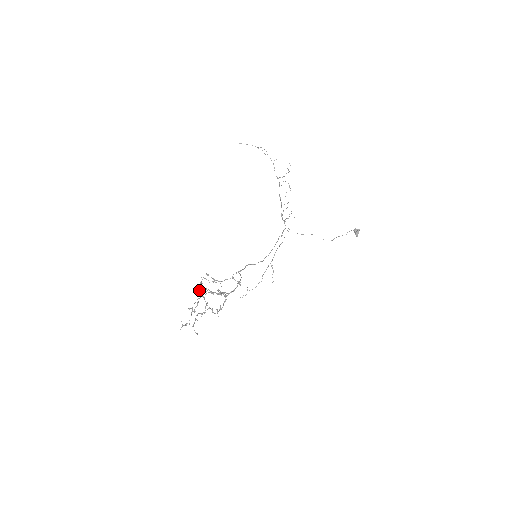
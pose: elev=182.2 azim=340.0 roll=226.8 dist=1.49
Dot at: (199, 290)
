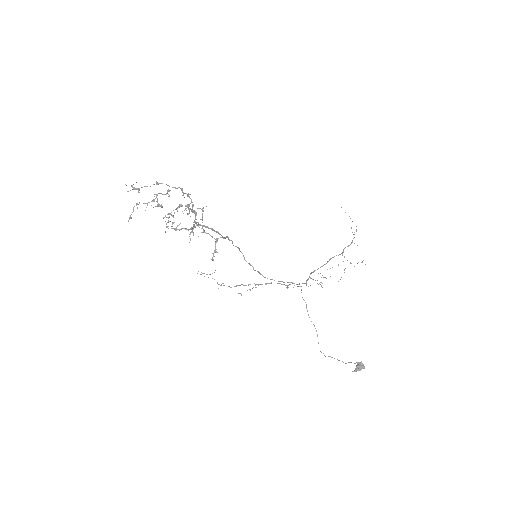
Dot at: occluded
